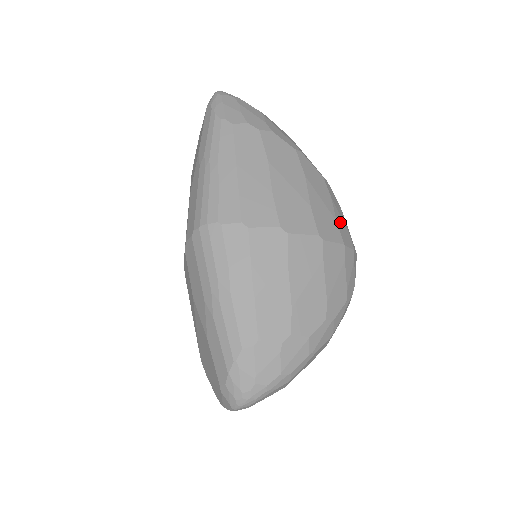
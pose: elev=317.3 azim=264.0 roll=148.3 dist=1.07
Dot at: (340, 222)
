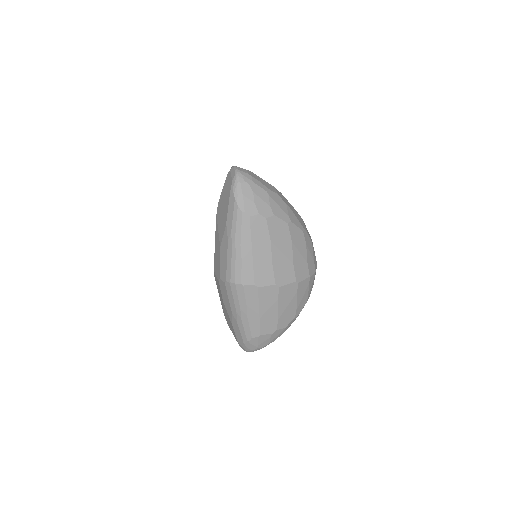
Dot at: (309, 260)
